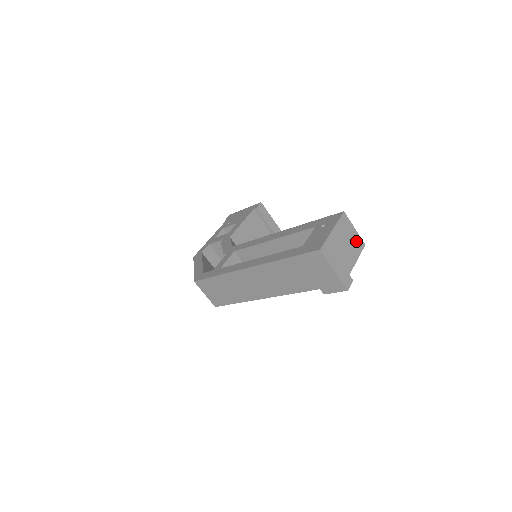
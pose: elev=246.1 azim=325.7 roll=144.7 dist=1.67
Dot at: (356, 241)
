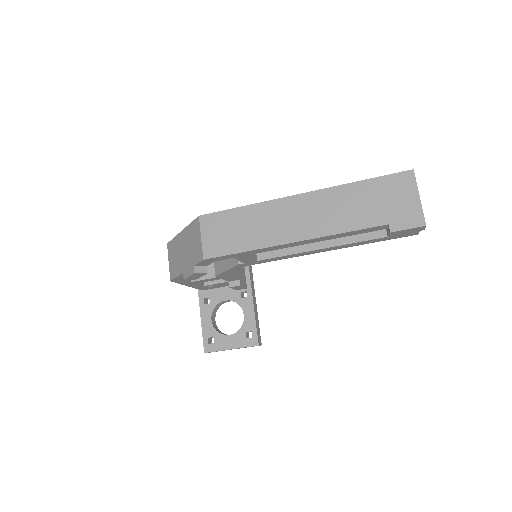
Dot at: occluded
